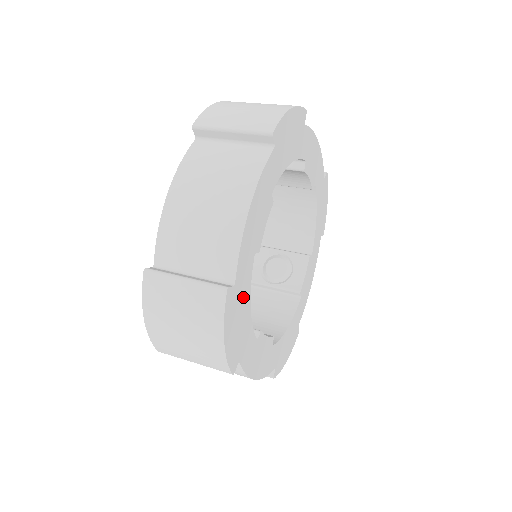
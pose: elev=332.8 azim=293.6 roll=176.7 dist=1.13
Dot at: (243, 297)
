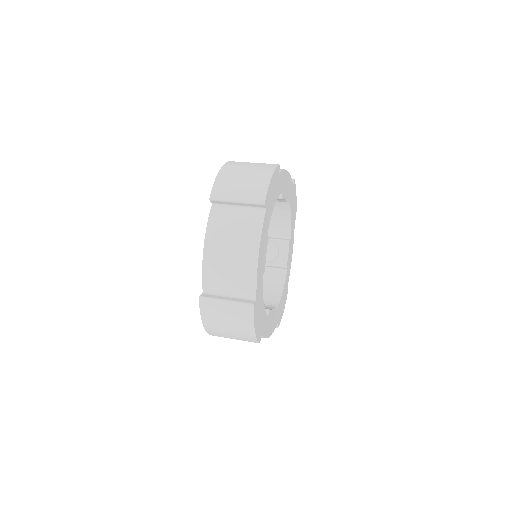
Dot at: (260, 302)
